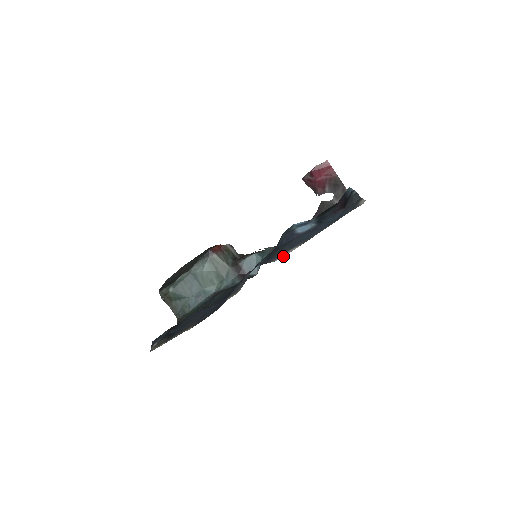
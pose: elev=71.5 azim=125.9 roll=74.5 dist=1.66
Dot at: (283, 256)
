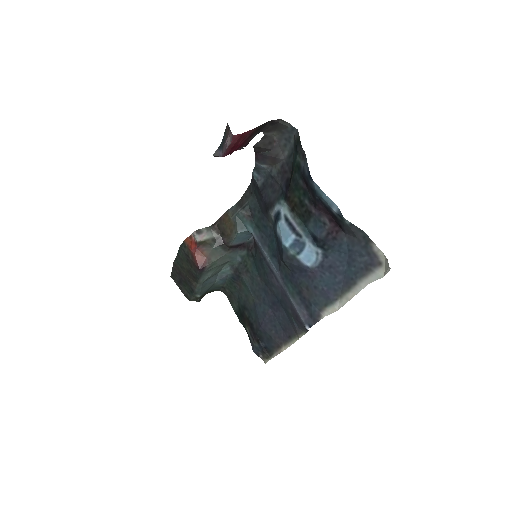
Dot at: occluded
